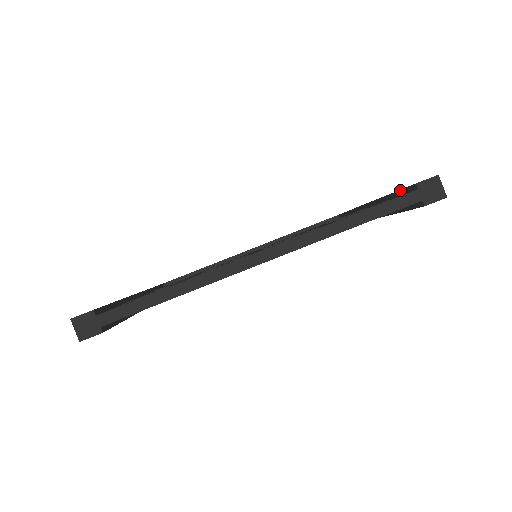
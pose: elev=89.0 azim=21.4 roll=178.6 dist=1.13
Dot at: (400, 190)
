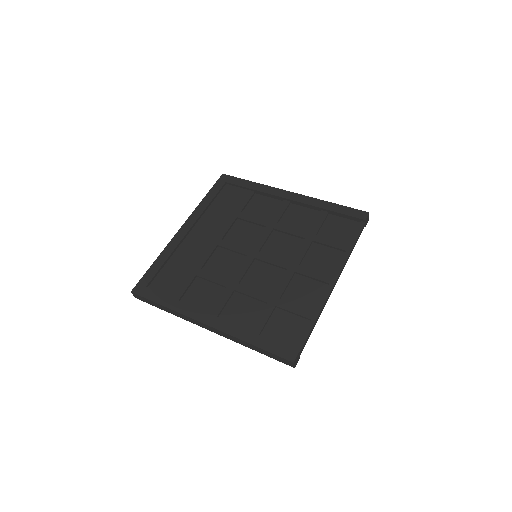
Dot at: (346, 215)
